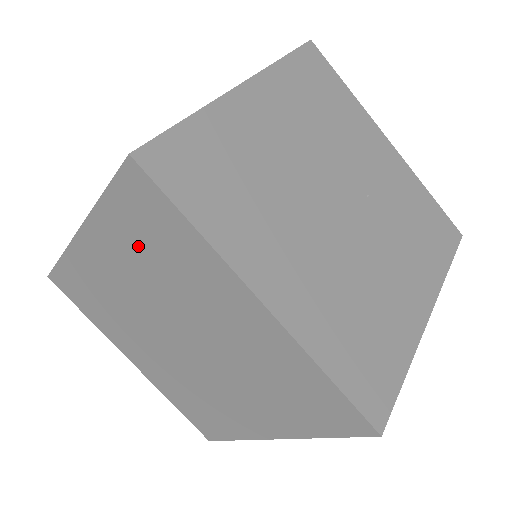
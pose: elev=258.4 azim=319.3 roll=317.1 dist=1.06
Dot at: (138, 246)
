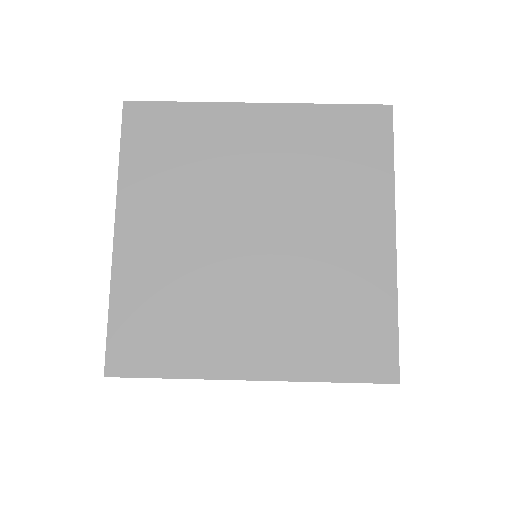
Dot at: (165, 172)
